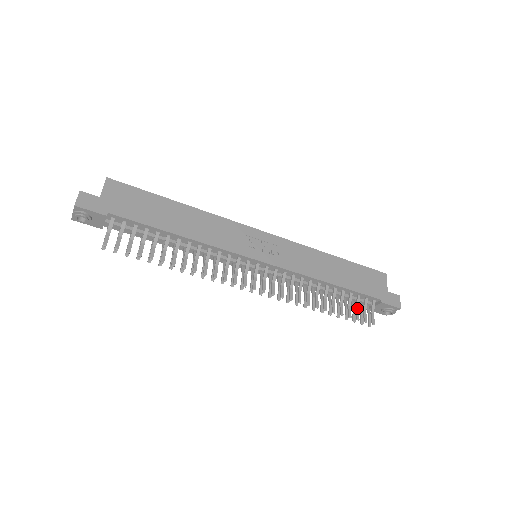
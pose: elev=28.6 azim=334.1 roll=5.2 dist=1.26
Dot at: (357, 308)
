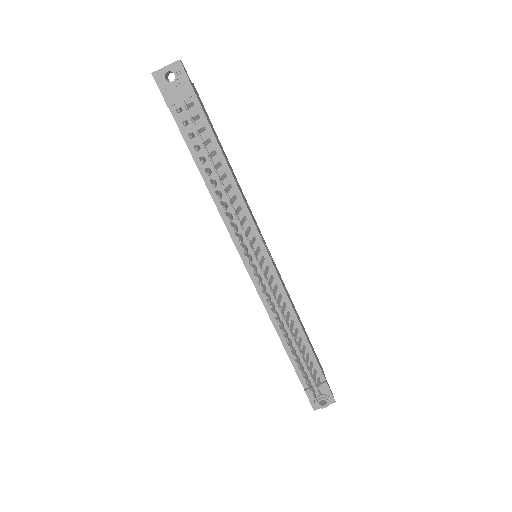
Dot at: (311, 372)
